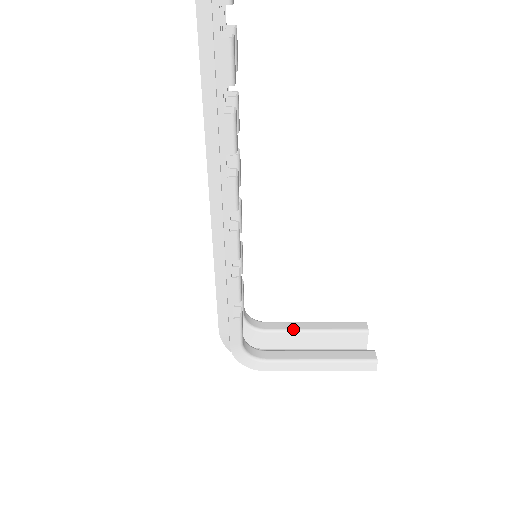
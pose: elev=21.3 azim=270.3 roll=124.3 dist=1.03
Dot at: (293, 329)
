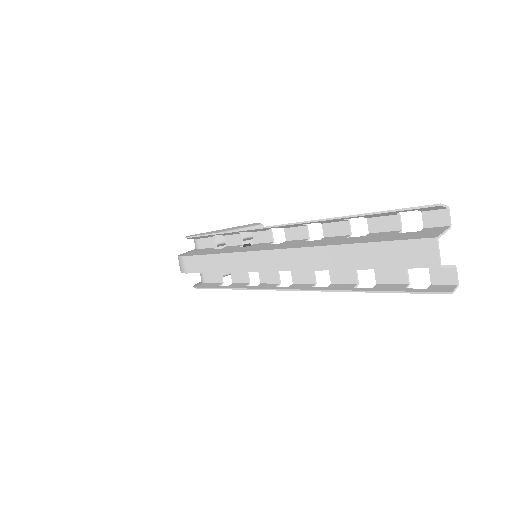
Dot at: (222, 242)
